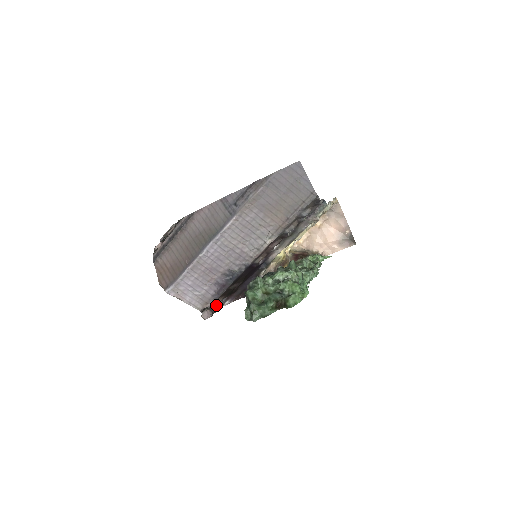
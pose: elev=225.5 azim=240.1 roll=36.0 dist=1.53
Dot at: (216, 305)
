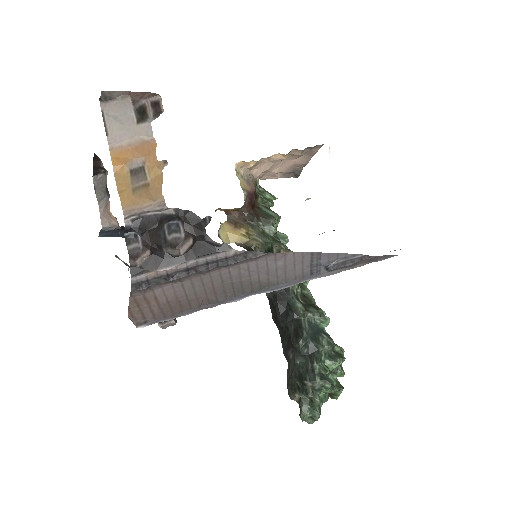
Dot at: occluded
